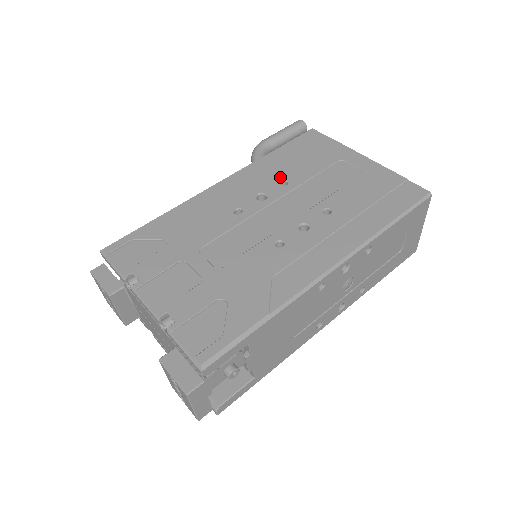
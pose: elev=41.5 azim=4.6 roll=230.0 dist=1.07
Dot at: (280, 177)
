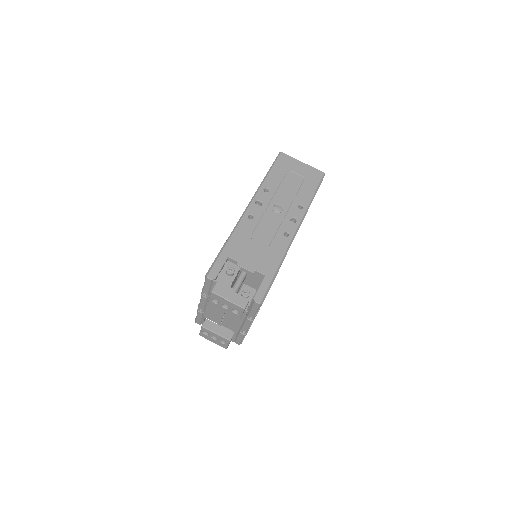
Dot at: occluded
